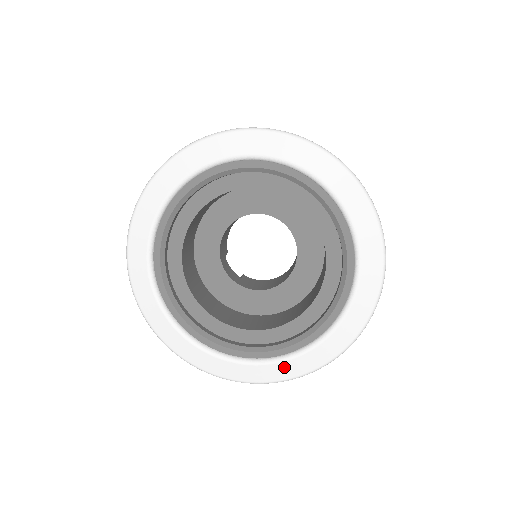
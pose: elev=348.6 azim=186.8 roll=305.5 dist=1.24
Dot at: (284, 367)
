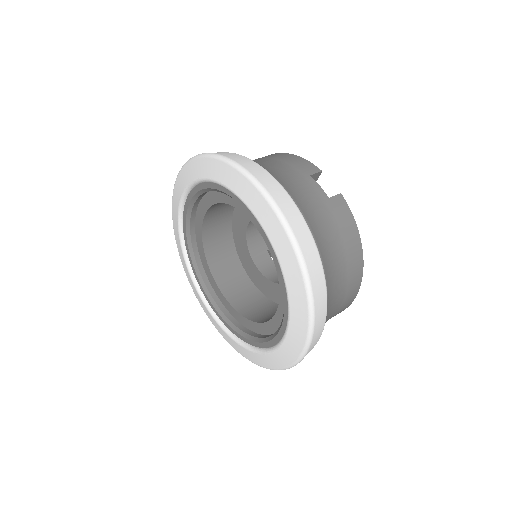
Dot at: (271, 358)
